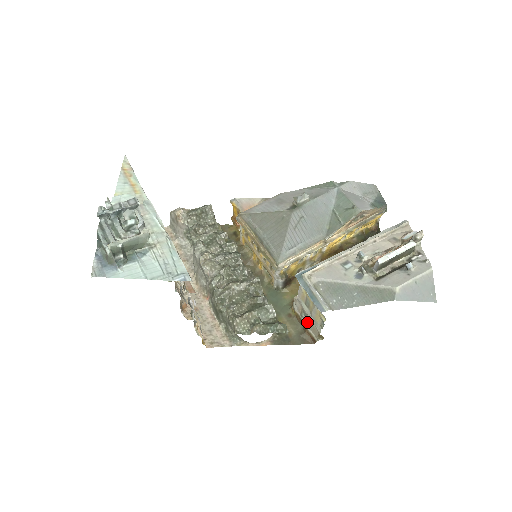
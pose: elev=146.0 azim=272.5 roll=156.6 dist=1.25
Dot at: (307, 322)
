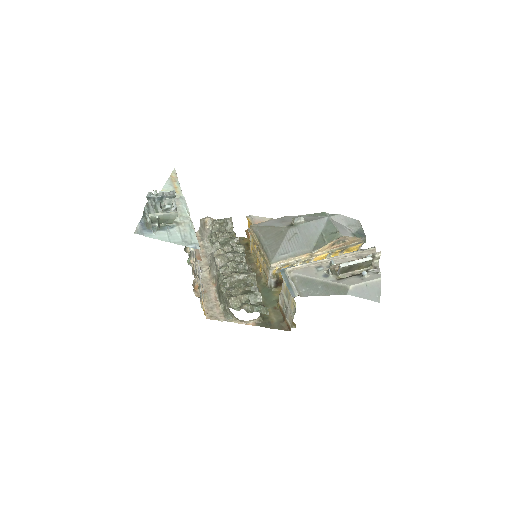
Dot at: (286, 312)
